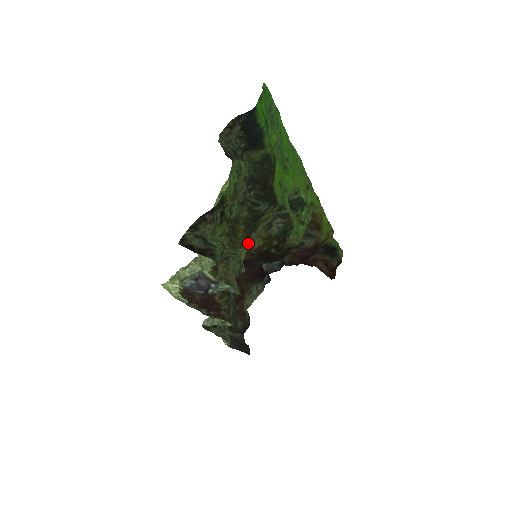
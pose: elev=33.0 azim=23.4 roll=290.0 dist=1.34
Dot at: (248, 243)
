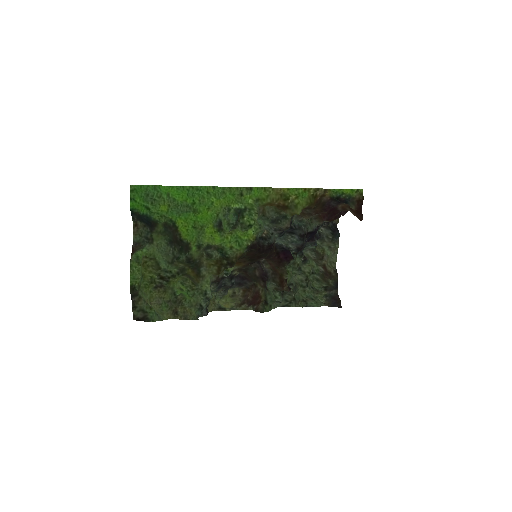
Dot at: (203, 276)
